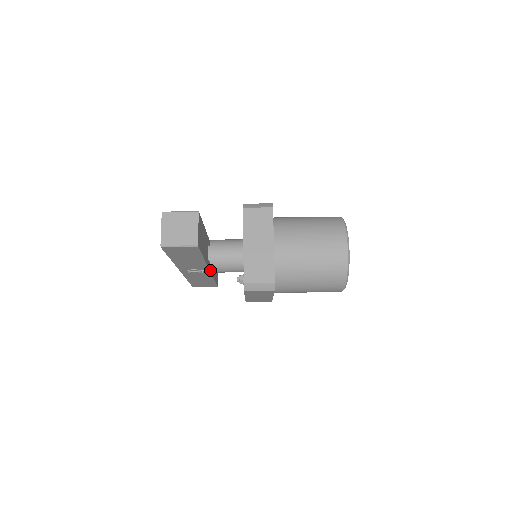
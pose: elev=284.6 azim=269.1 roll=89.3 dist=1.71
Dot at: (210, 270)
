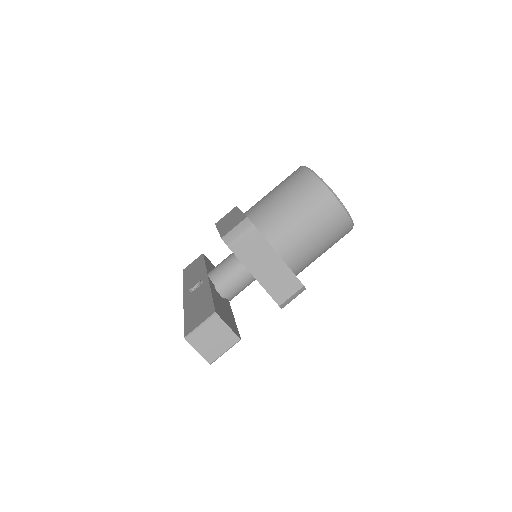
Dot at: occluded
